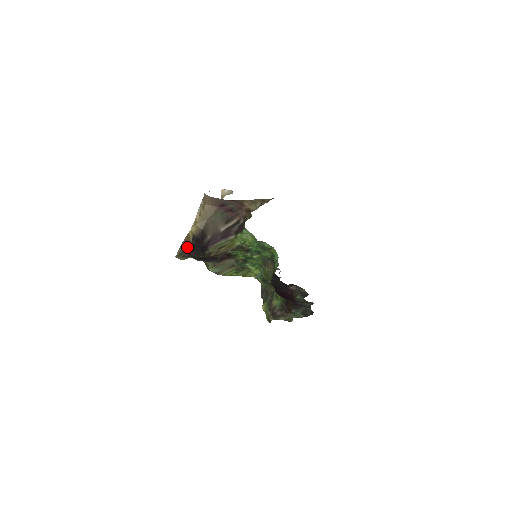
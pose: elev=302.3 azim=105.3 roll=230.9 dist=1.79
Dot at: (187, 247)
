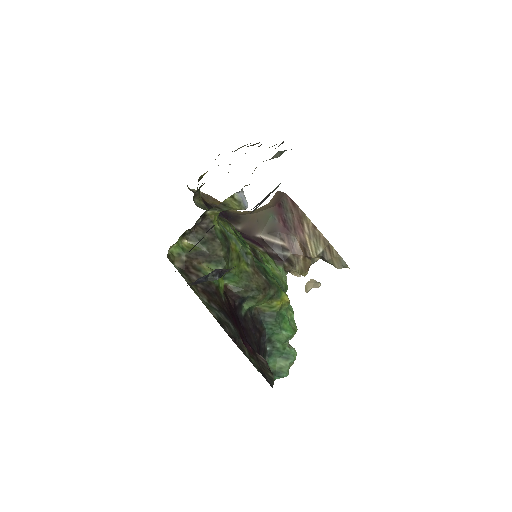
Dot at: (208, 199)
